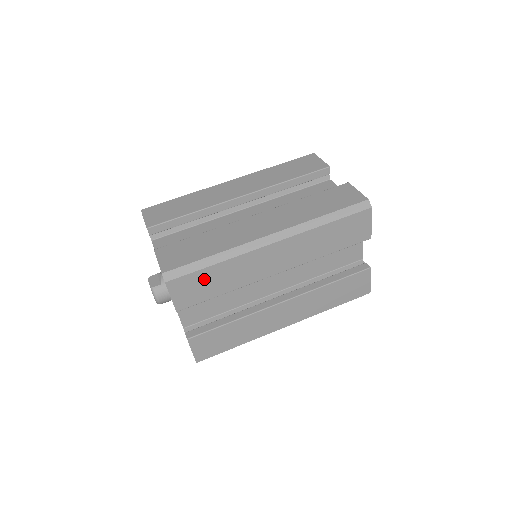
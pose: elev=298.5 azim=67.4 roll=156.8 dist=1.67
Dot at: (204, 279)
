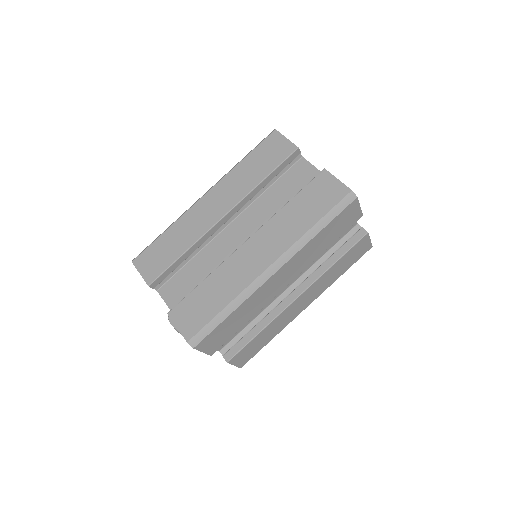
Dot at: (225, 327)
